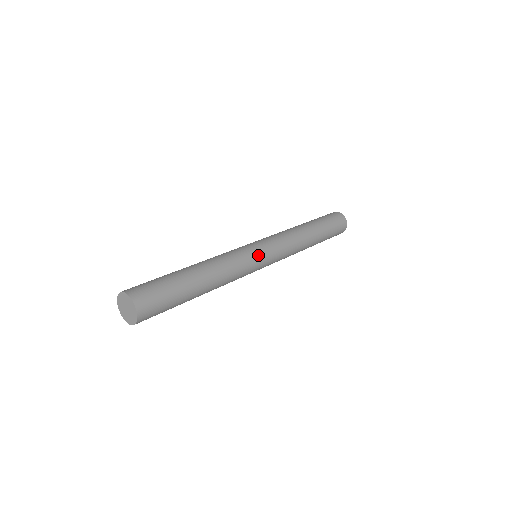
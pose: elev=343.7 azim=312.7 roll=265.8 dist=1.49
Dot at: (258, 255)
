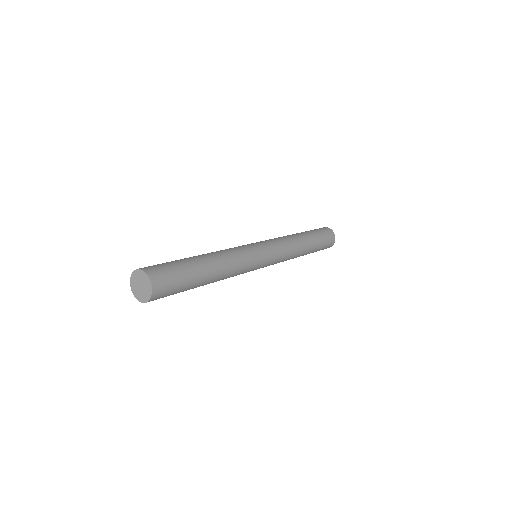
Dot at: (260, 264)
